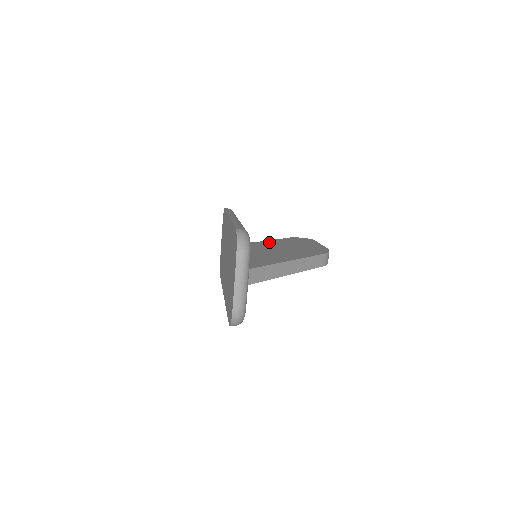
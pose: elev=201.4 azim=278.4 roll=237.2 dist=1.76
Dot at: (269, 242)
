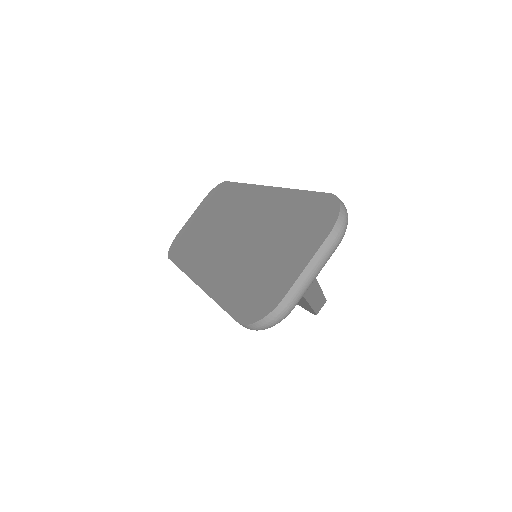
Dot at: occluded
